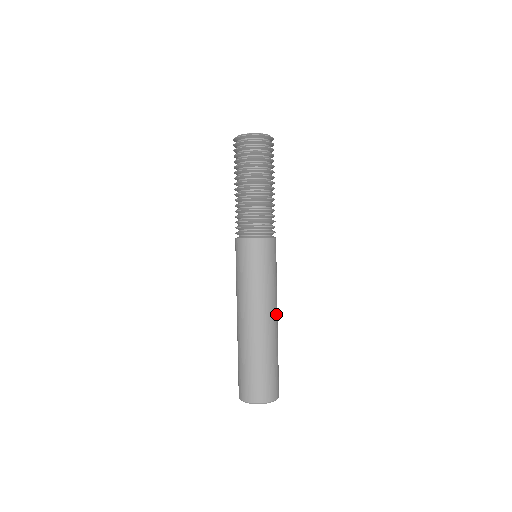
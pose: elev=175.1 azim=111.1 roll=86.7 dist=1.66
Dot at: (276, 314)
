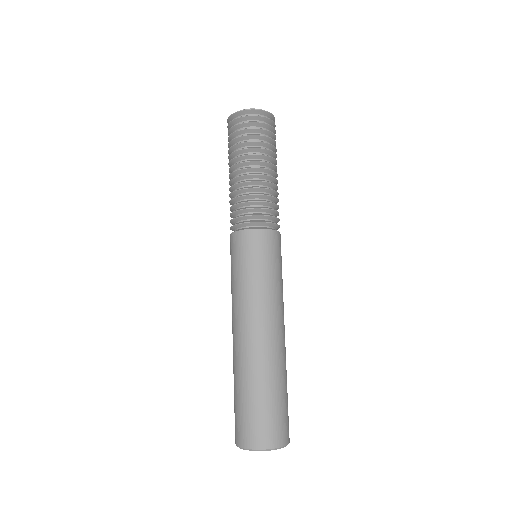
Dot at: (266, 328)
